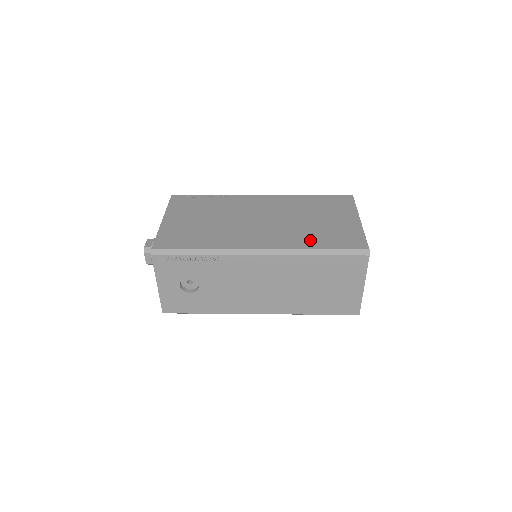
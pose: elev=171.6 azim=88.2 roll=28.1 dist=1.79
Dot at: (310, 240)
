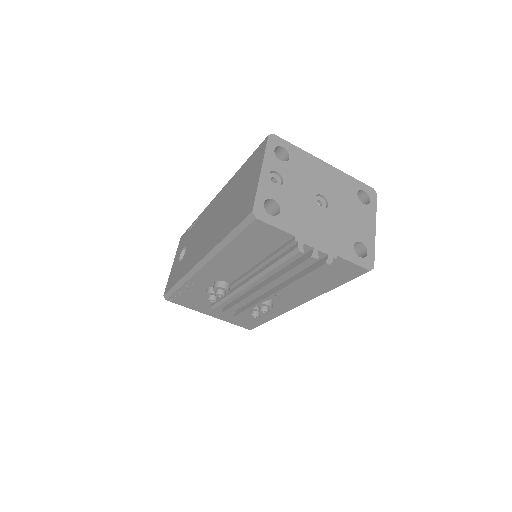
Dot at: occluded
